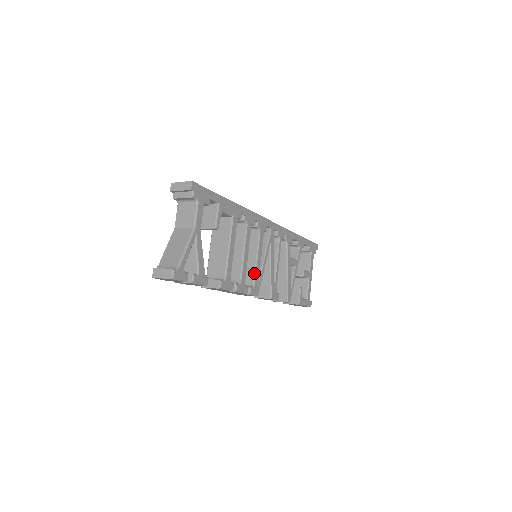
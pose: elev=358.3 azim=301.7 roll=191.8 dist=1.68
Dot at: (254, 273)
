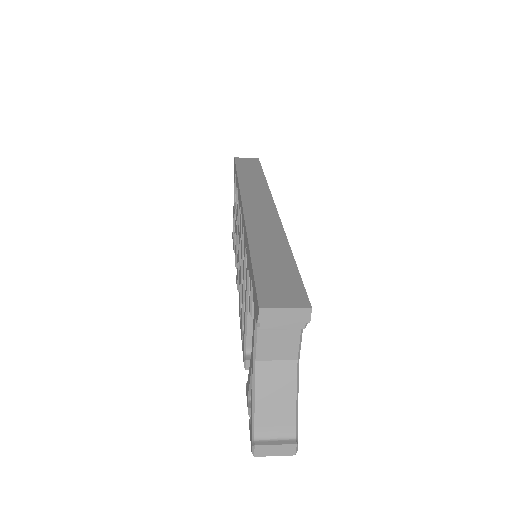
Dot at: occluded
